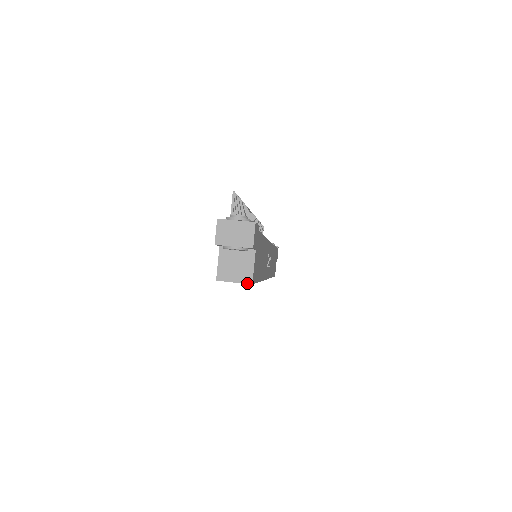
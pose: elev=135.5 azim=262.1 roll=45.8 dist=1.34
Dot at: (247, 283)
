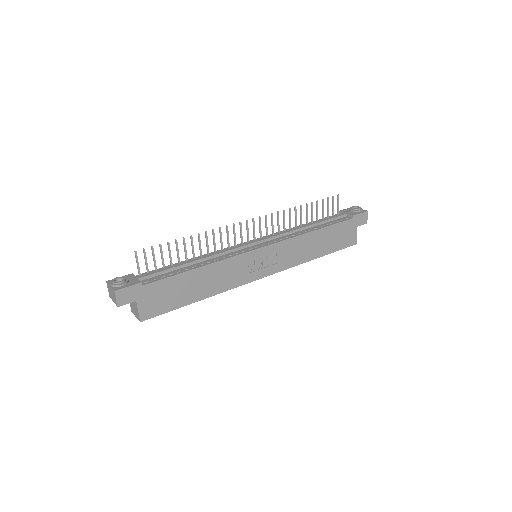
Dot at: (139, 320)
